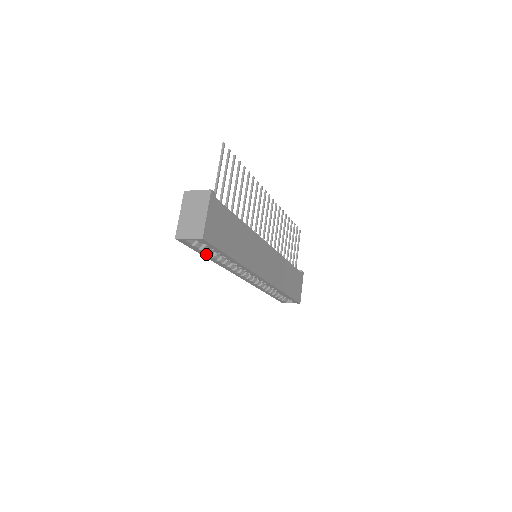
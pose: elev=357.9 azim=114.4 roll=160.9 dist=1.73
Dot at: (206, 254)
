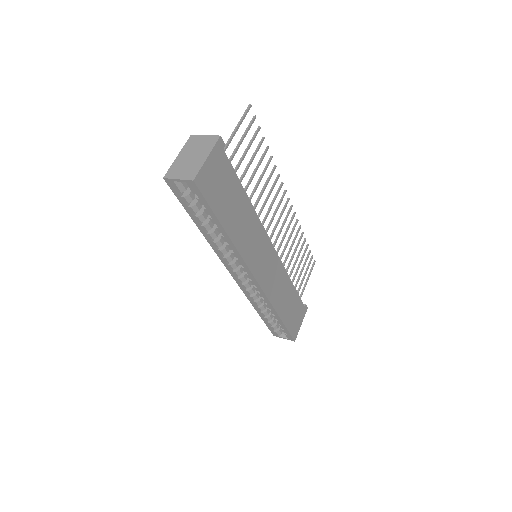
Dot at: (196, 217)
